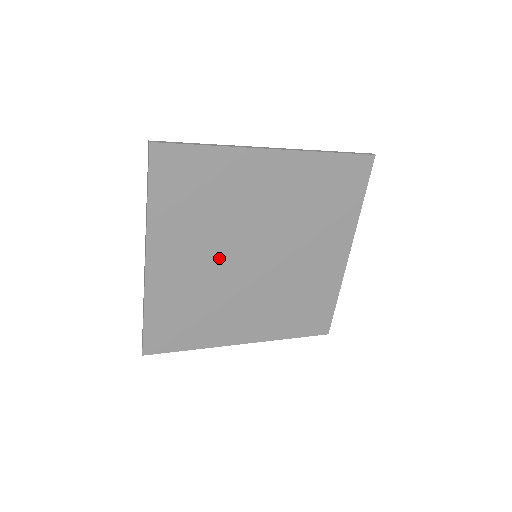
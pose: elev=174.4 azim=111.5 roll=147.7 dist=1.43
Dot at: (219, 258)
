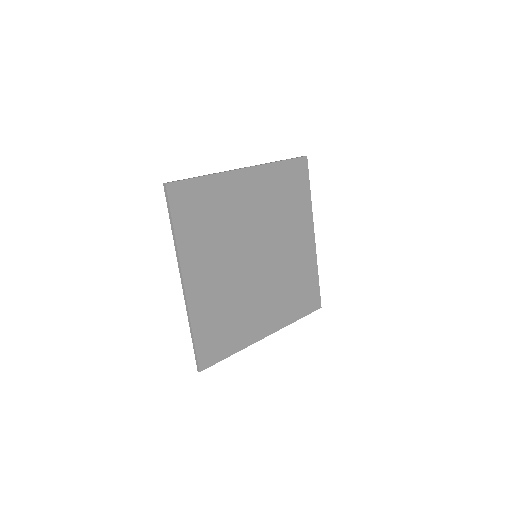
Dot at: (233, 265)
